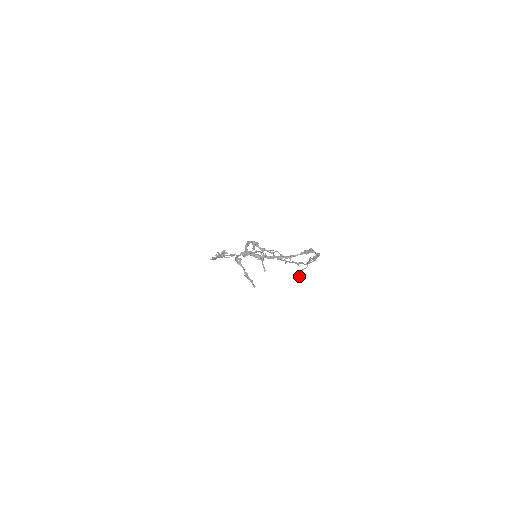
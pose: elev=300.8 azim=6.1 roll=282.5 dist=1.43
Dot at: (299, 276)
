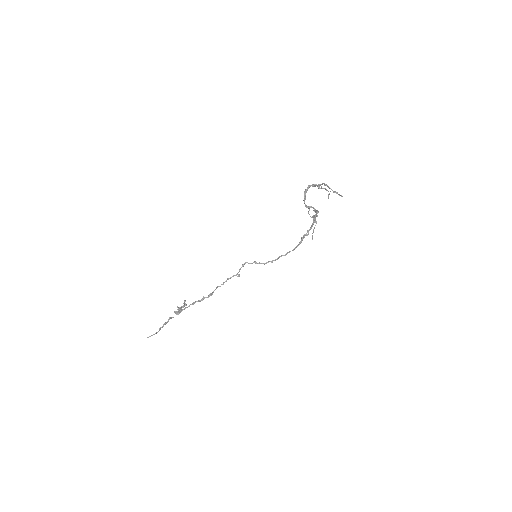
Dot at: (312, 239)
